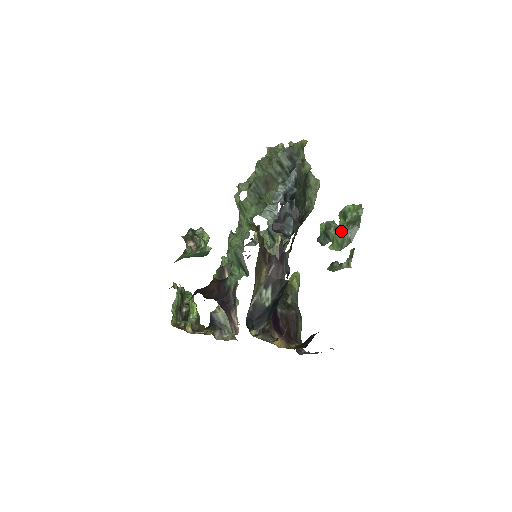
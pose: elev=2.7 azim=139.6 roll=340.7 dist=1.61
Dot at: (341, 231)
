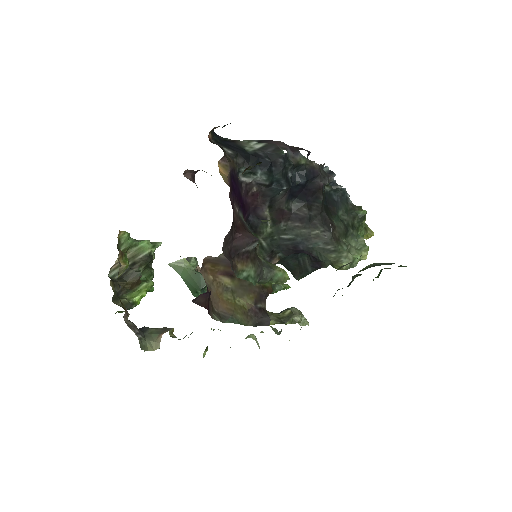
Dot at: (369, 265)
